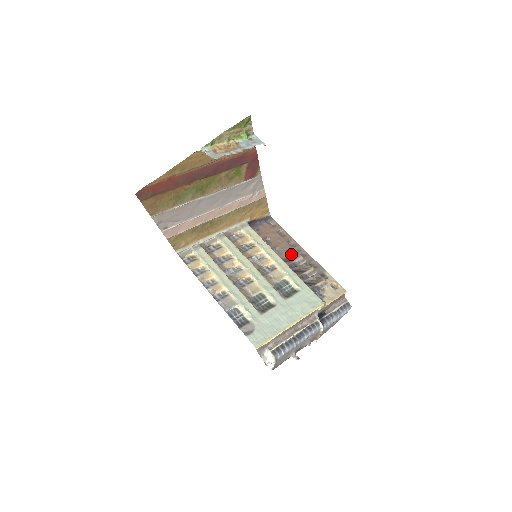
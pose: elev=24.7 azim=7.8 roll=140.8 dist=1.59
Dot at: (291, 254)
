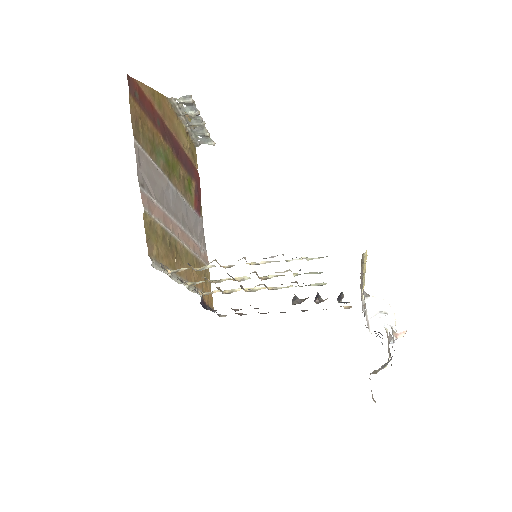
Dot at: occluded
